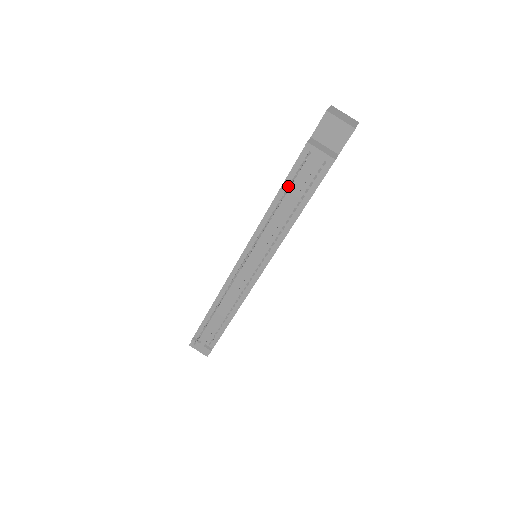
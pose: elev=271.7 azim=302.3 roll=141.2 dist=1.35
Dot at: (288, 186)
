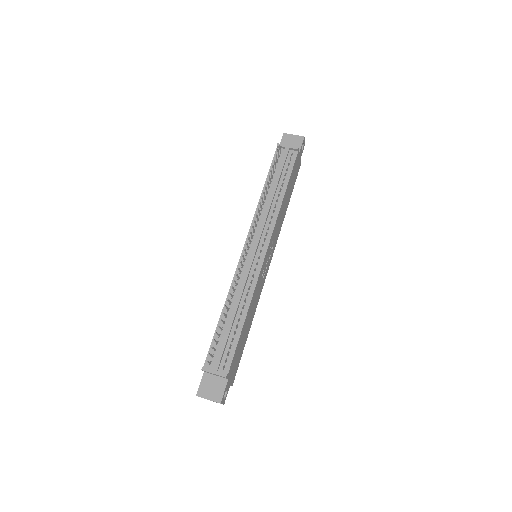
Dot at: (272, 166)
